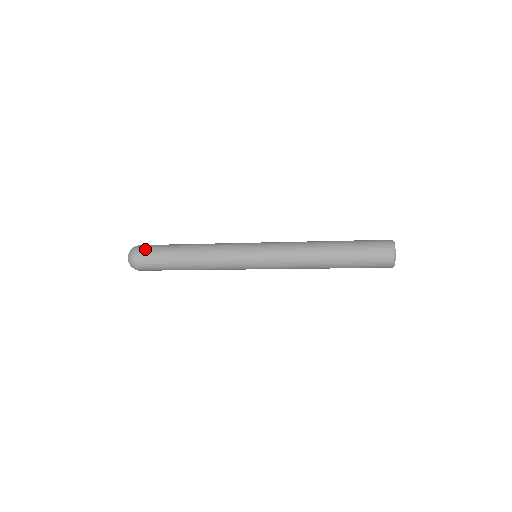
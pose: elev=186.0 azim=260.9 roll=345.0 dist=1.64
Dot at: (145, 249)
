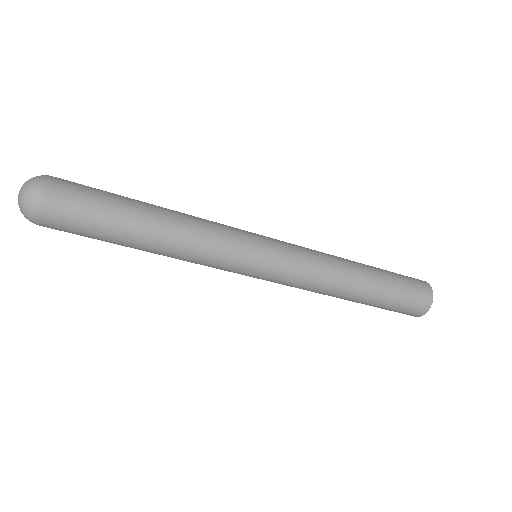
Dot at: (66, 197)
